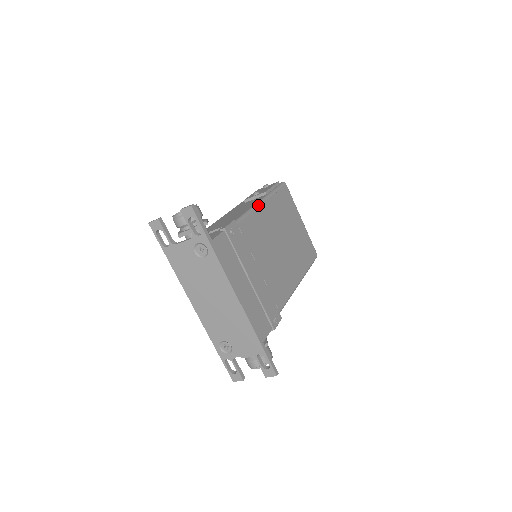
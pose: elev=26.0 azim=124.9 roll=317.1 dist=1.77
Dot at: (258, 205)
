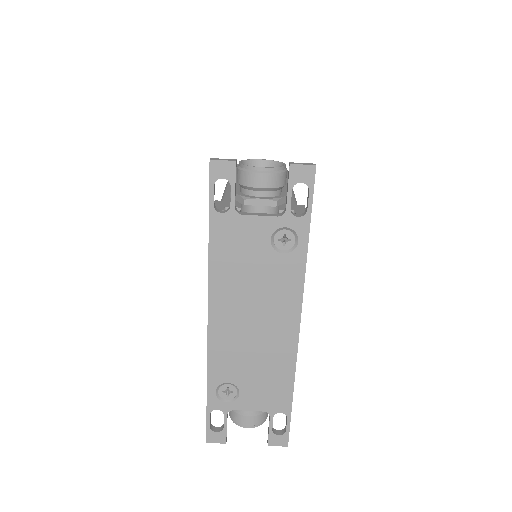
Dot at: occluded
